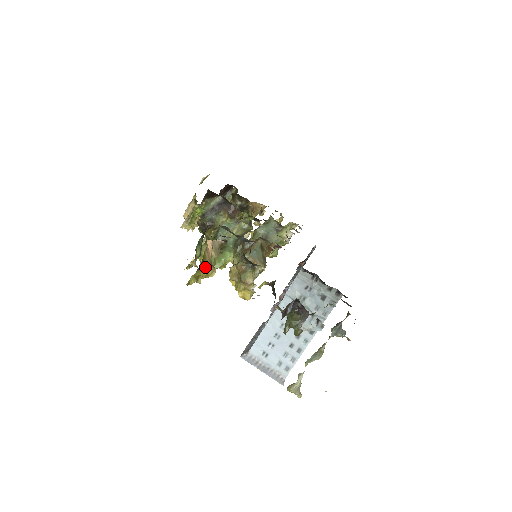
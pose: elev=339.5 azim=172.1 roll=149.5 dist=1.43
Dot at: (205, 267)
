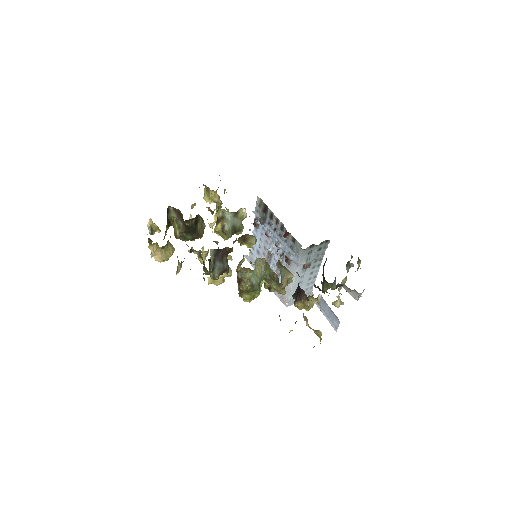
Dot at: (320, 338)
